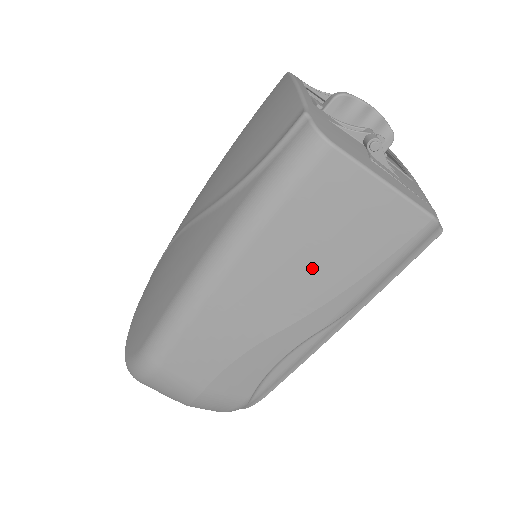
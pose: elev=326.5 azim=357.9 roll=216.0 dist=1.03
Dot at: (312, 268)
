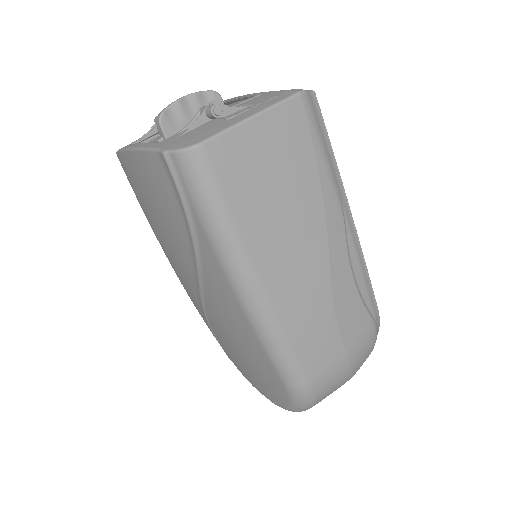
Dot at: (291, 212)
